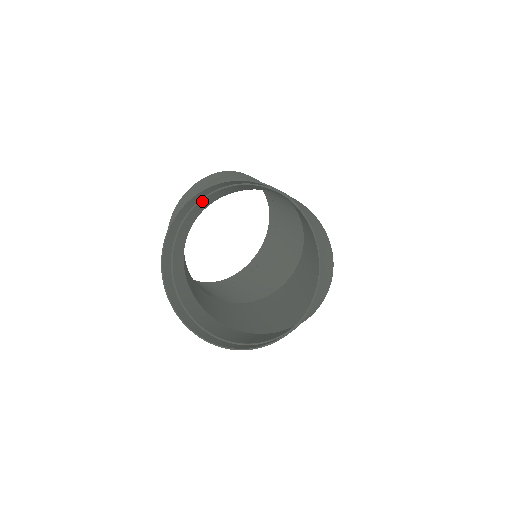
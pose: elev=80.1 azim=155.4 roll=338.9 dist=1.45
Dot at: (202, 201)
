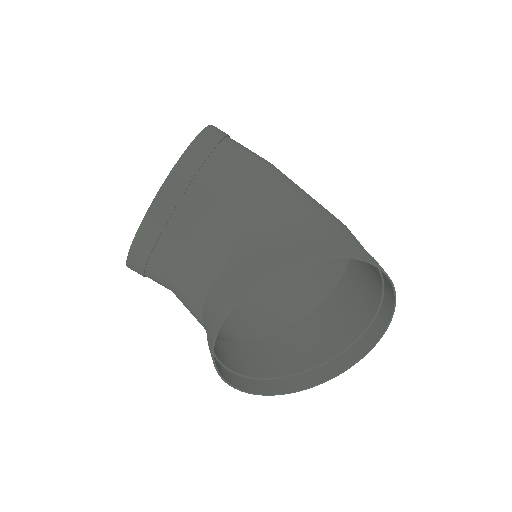
Dot at: (255, 265)
